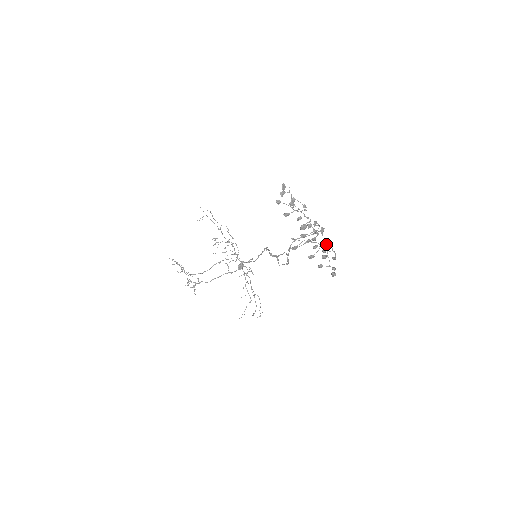
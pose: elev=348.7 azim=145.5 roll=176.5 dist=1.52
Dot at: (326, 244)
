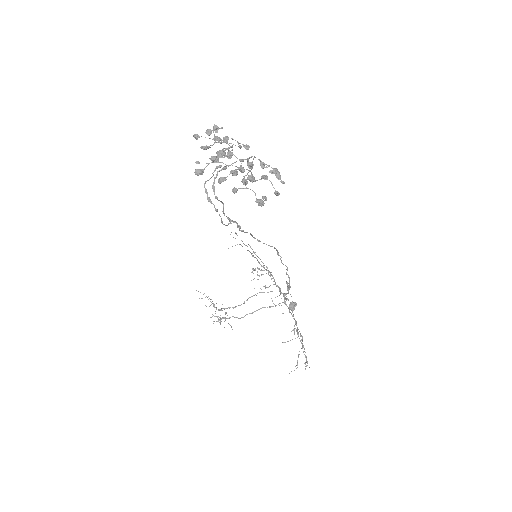
Dot at: (262, 176)
